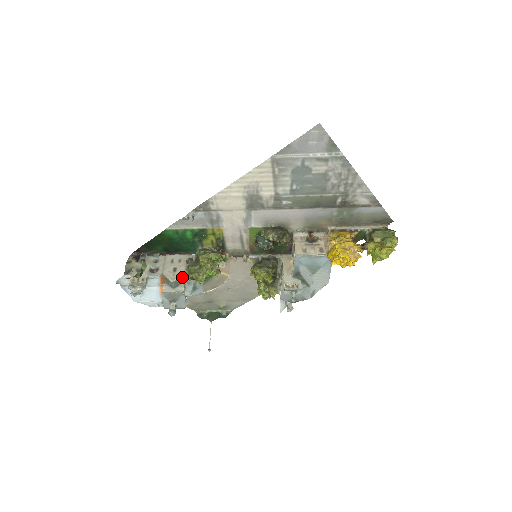
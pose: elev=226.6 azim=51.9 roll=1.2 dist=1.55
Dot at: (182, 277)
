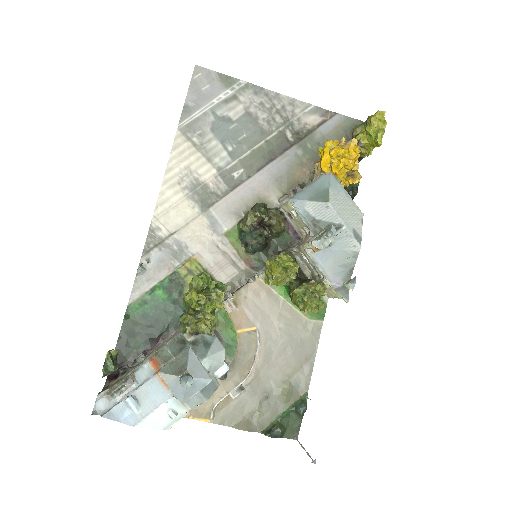
Dot at: (178, 338)
